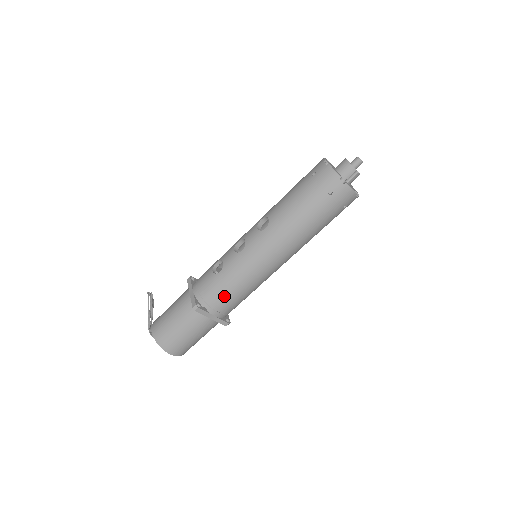
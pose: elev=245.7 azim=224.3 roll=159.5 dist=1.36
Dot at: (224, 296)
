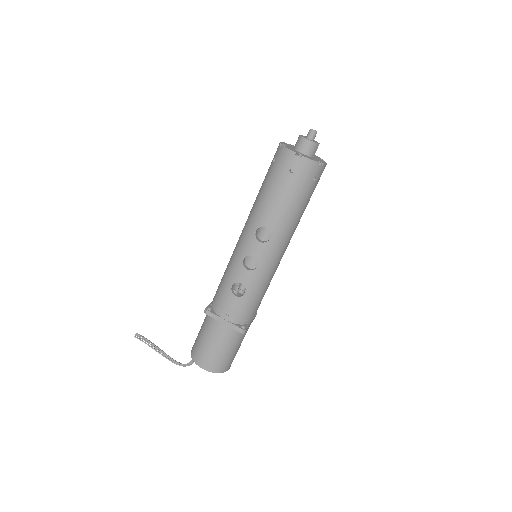
Dot at: (257, 305)
